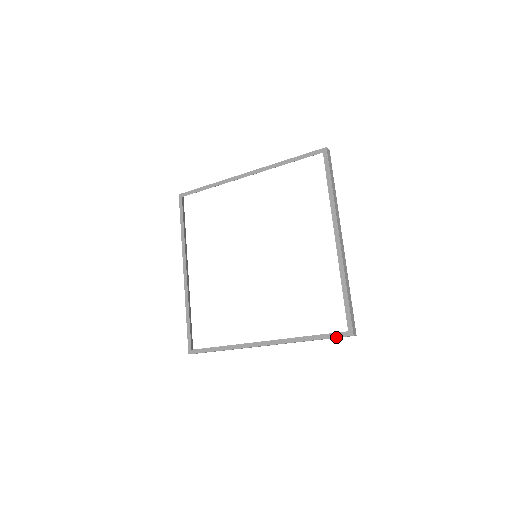
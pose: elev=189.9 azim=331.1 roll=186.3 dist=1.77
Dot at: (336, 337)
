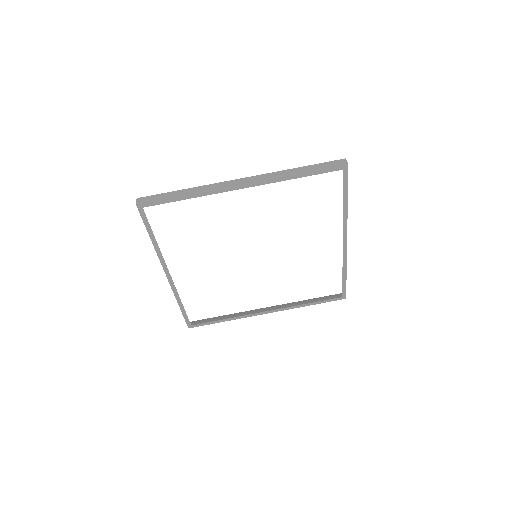
Dot at: occluded
